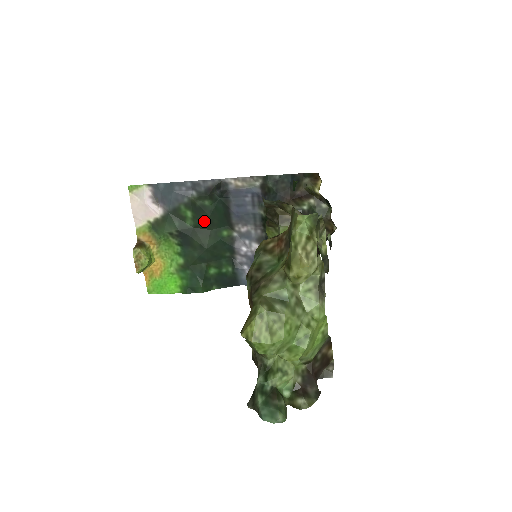
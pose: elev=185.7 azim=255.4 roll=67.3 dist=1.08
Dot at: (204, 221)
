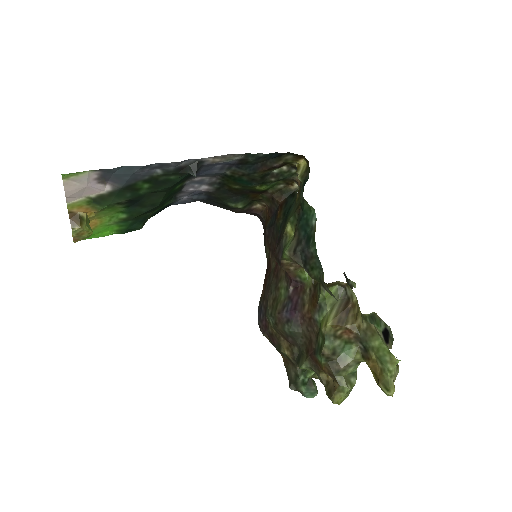
Dot at: (163, 189)
